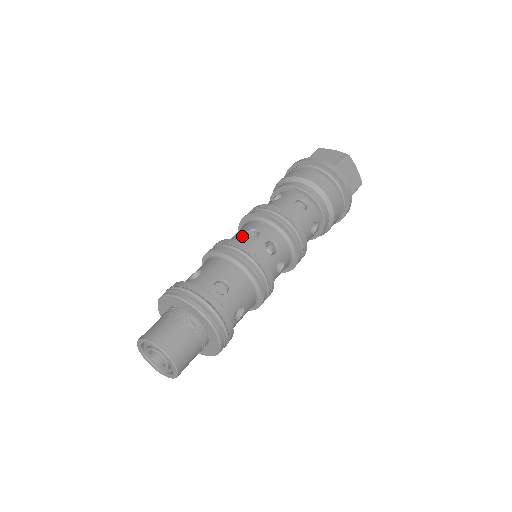
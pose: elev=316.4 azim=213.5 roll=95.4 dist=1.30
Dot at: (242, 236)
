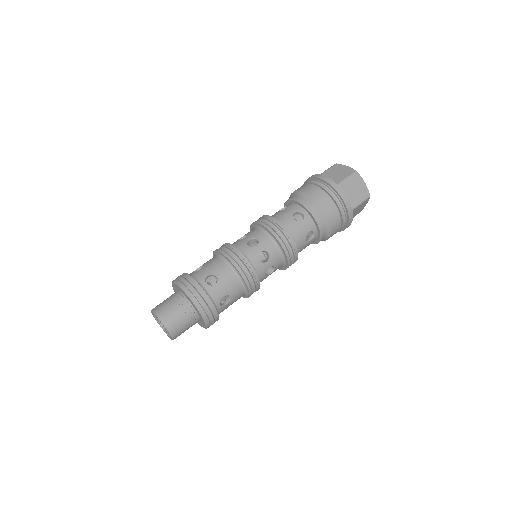
Dot at: (257, 256)
